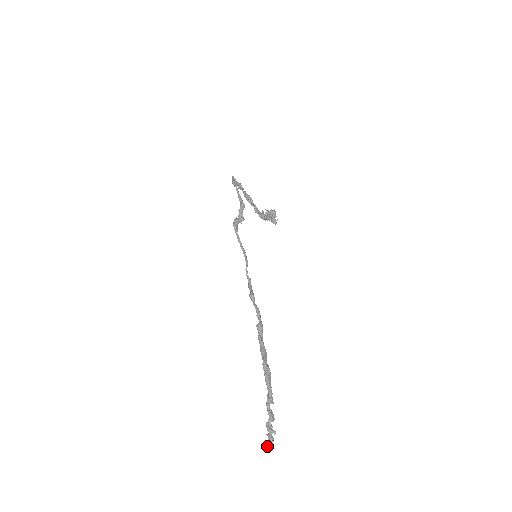
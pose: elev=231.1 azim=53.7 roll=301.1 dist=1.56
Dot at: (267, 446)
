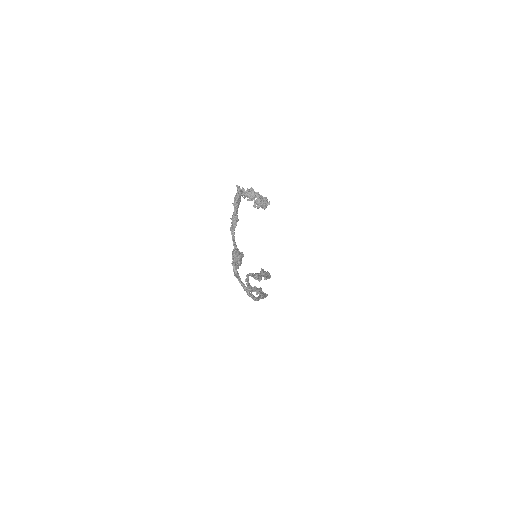
Dot at: occluded
